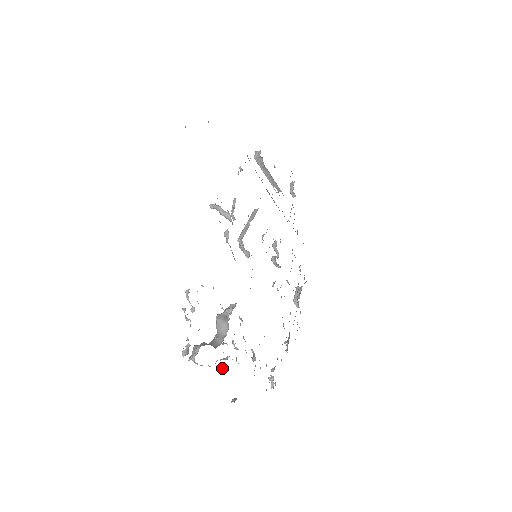
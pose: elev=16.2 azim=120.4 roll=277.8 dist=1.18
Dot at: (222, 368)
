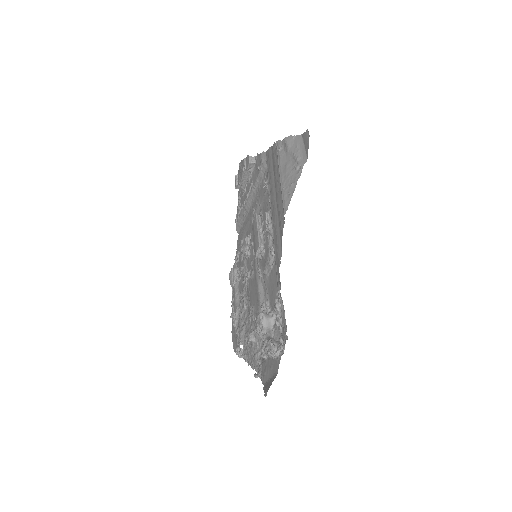
Dot at: occluded
